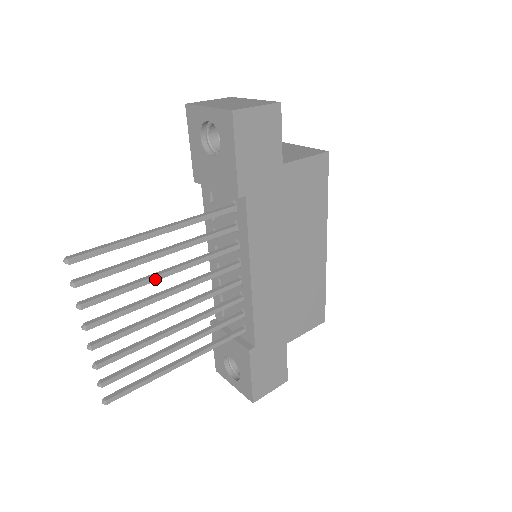
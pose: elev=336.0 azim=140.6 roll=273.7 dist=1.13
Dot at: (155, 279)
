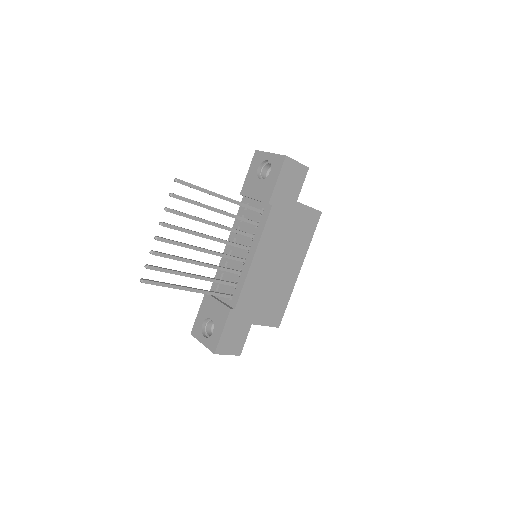
Dot at: (206, 222)
